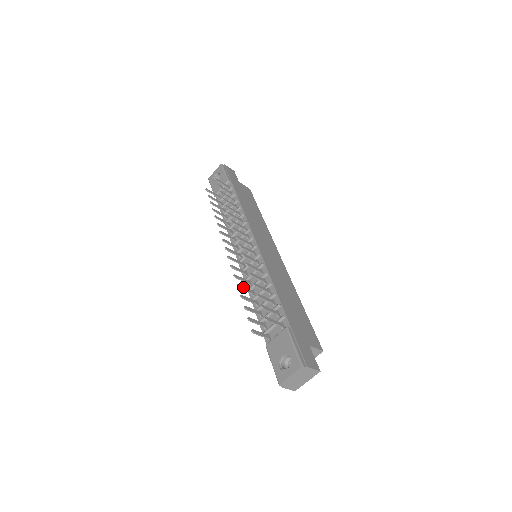
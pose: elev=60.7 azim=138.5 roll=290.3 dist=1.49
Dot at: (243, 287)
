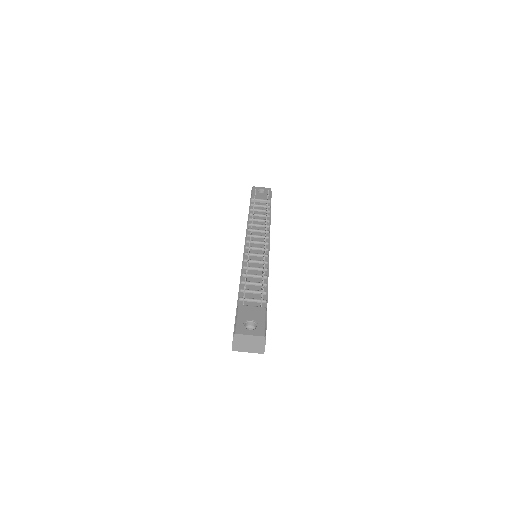
Dot at: occluded
